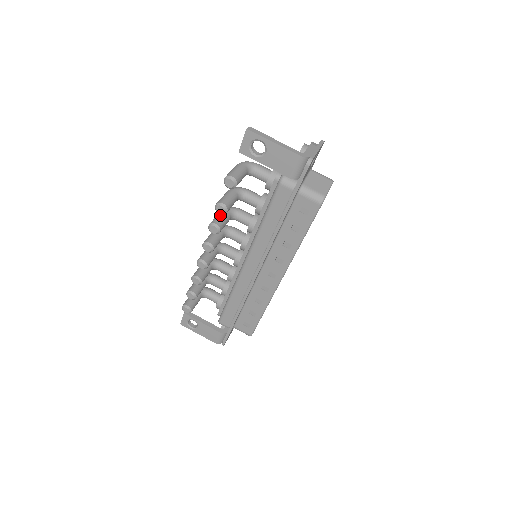
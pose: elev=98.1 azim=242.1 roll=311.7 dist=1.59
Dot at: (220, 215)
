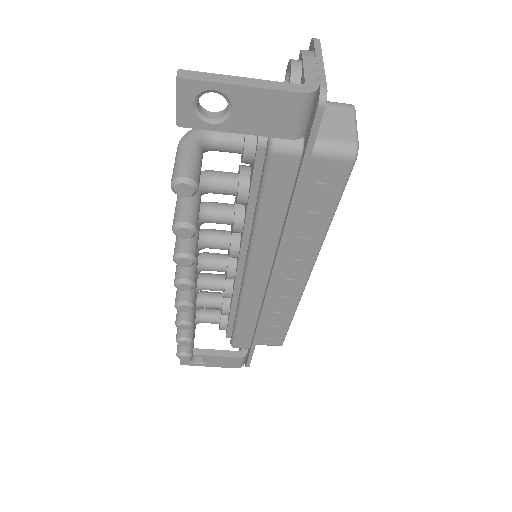
Dot at: occluded
